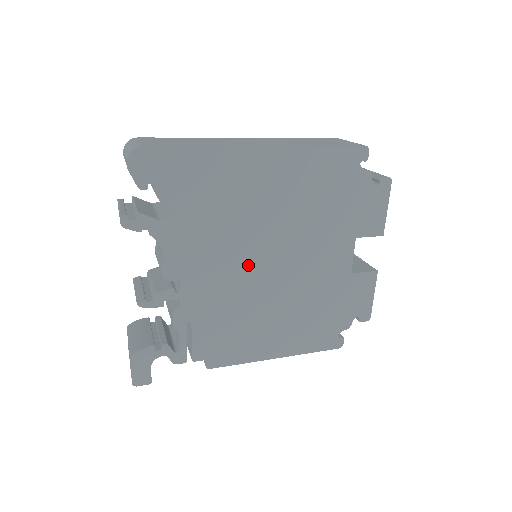
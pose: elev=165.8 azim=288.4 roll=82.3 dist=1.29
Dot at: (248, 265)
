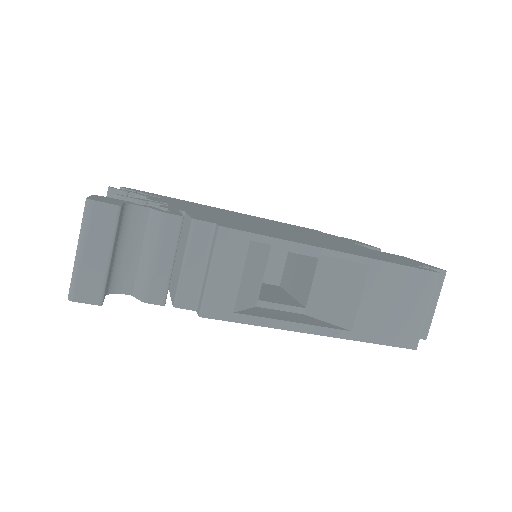
Dot at: occluded
